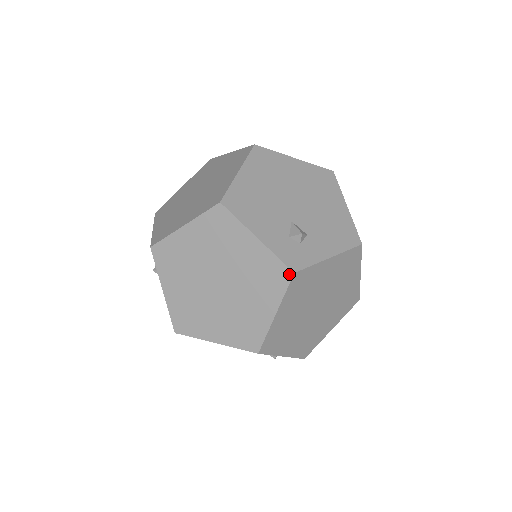
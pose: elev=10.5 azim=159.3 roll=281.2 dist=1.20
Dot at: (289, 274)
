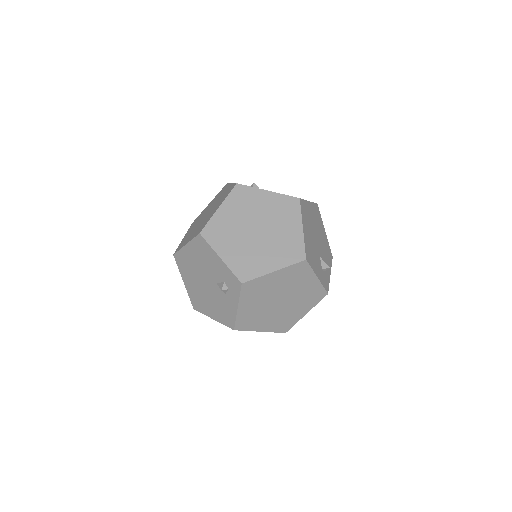
Dot at: (325, 295)
